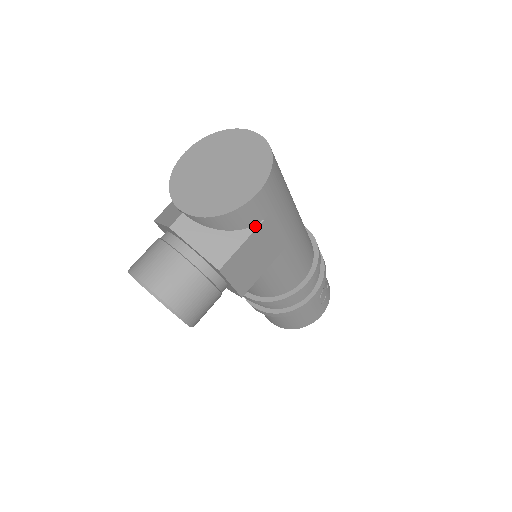
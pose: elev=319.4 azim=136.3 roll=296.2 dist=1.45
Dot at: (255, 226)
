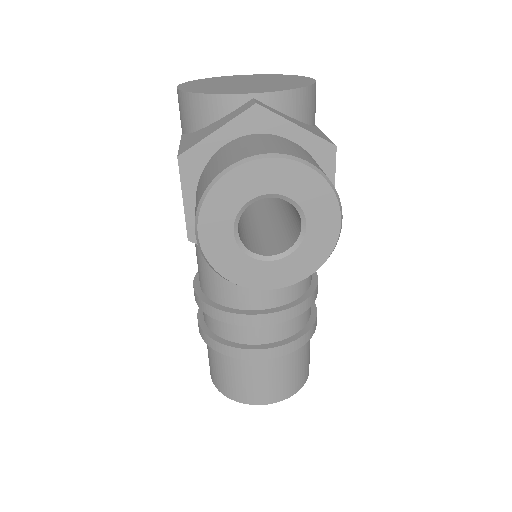
Dot at: (316, 127)
